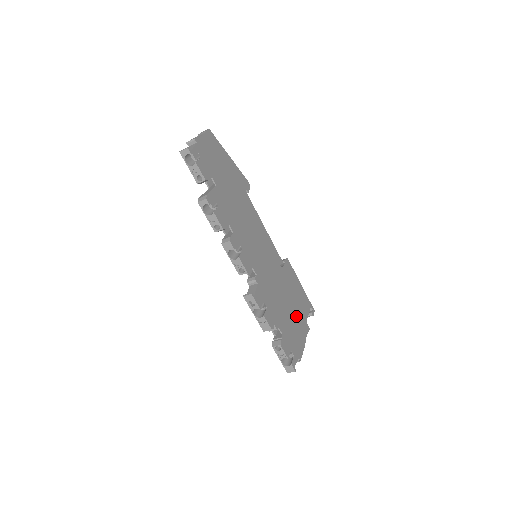
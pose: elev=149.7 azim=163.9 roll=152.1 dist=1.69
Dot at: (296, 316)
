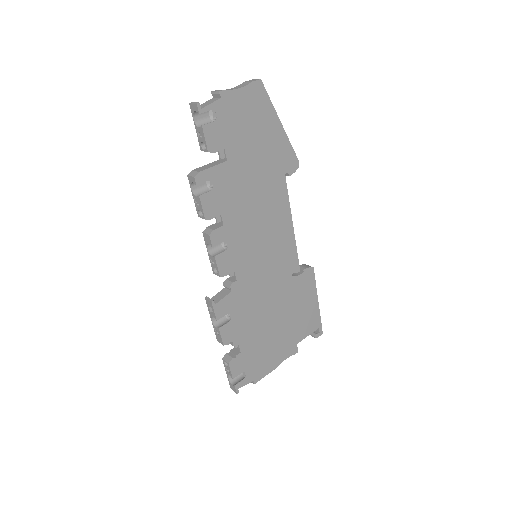
Dot at: (282, 335)
